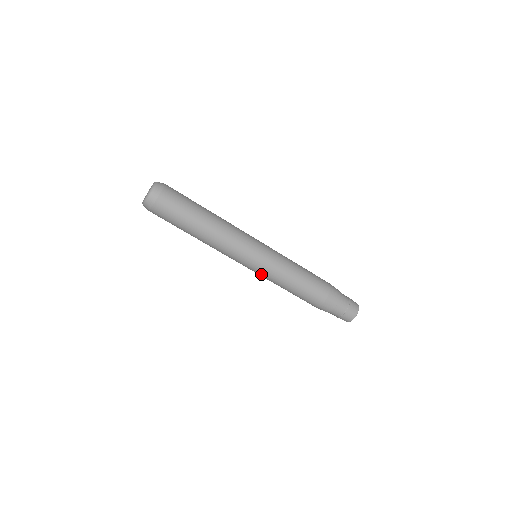
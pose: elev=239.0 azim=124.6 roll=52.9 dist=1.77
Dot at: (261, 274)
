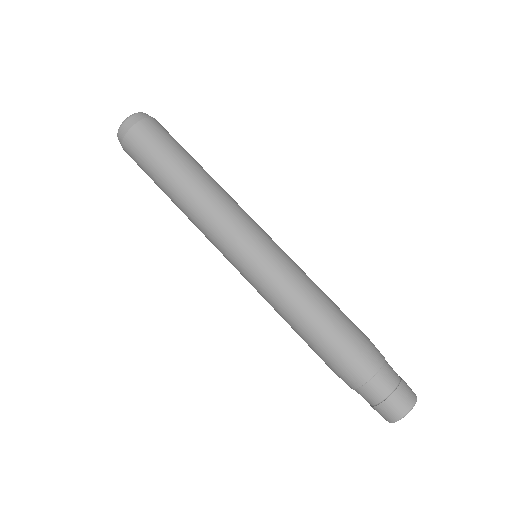
Dot at: (253, 285)
